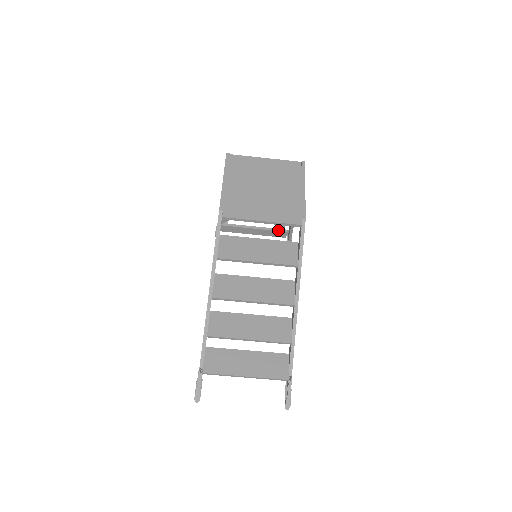
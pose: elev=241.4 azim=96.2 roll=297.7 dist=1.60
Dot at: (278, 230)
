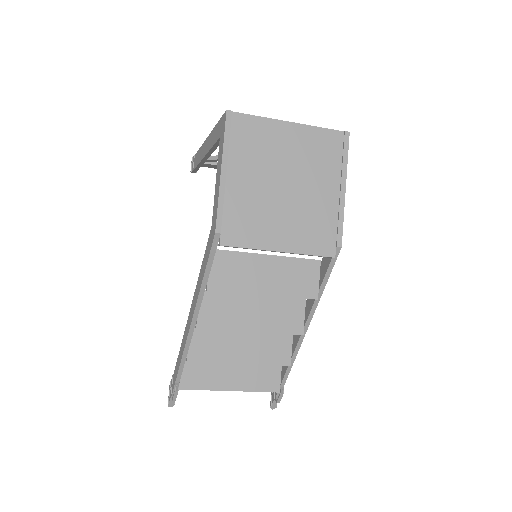
Dot at: occluded
